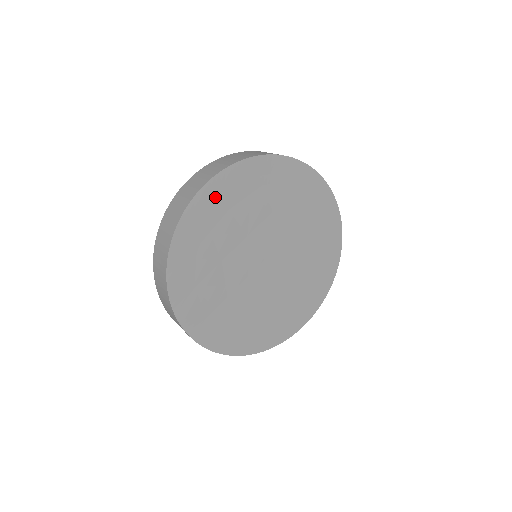
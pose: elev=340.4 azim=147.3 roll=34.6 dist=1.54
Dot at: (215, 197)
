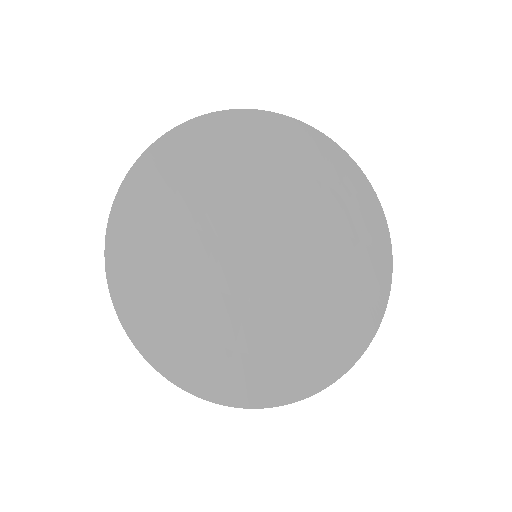
Dot at: (292, 139)
